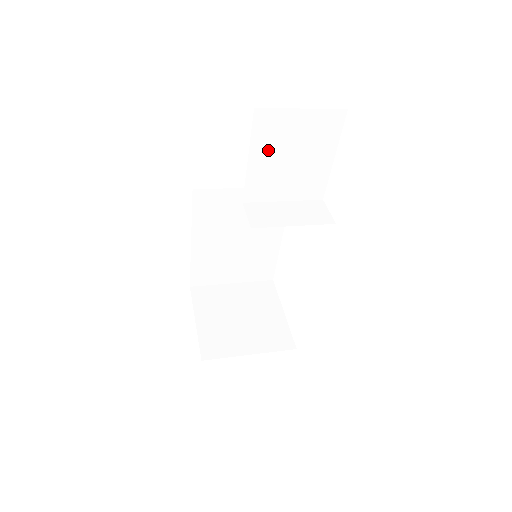
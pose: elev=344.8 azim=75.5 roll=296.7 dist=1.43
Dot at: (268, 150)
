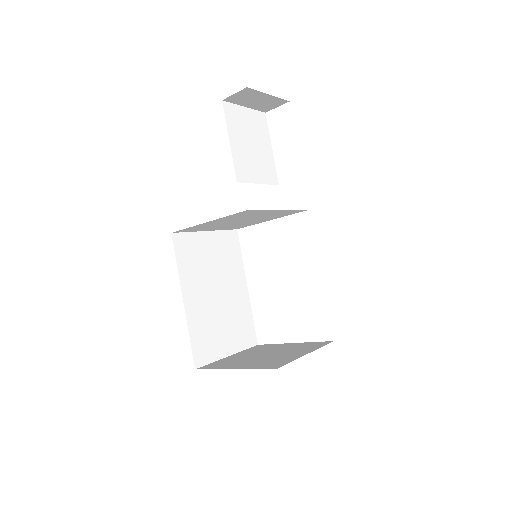
Dot at: (238, 136)
